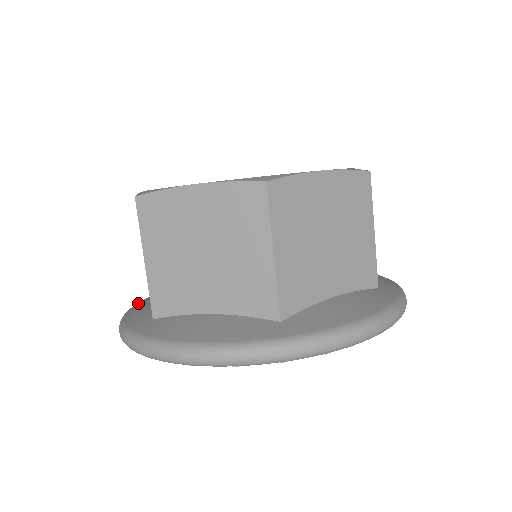
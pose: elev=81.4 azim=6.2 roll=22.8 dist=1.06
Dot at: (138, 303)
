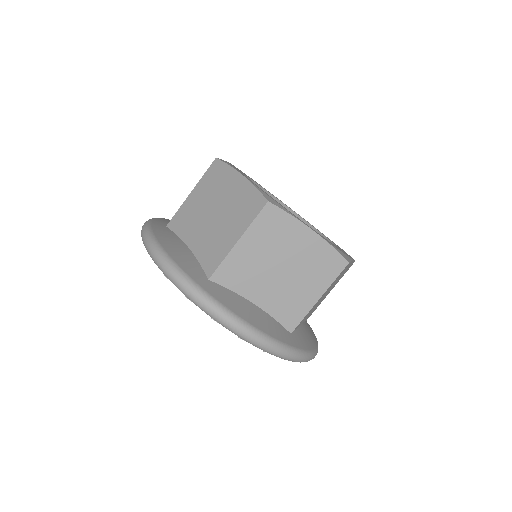
Dot at: occluded
